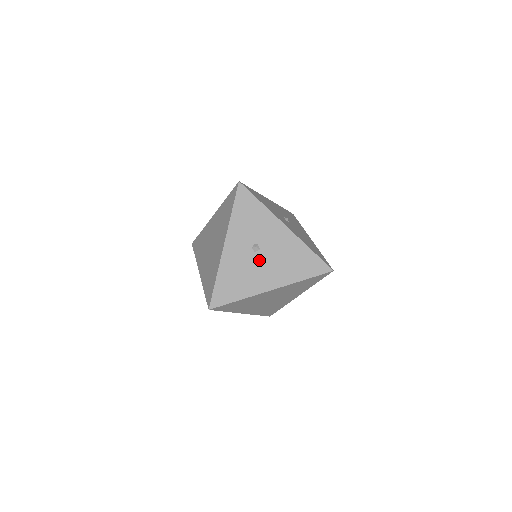
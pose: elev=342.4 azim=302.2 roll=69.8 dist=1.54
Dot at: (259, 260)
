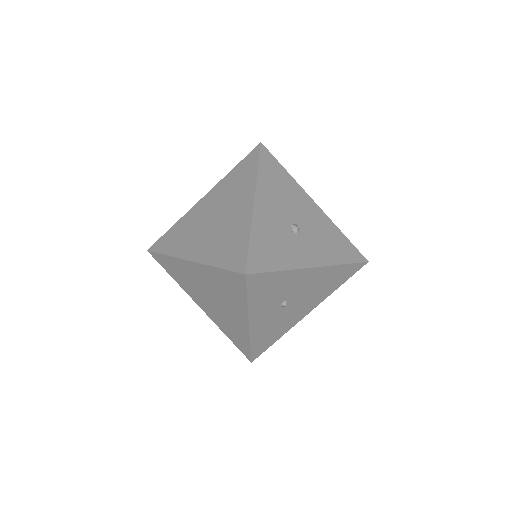
Dot at: (291, 308)
